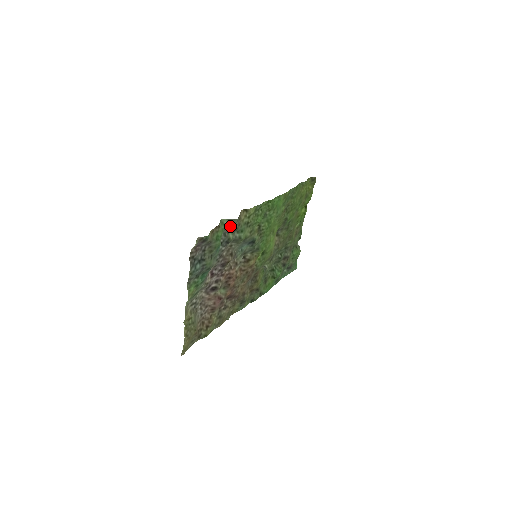
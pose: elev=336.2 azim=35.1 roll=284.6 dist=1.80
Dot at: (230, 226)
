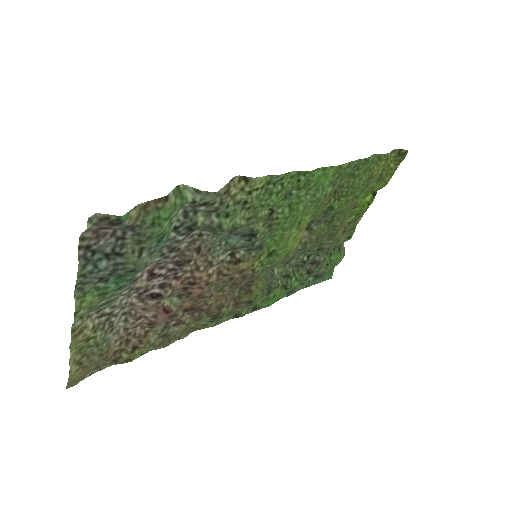
Dot at: (198, 202)
